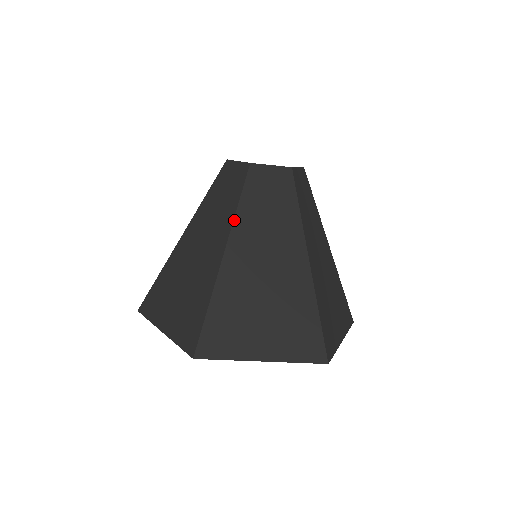
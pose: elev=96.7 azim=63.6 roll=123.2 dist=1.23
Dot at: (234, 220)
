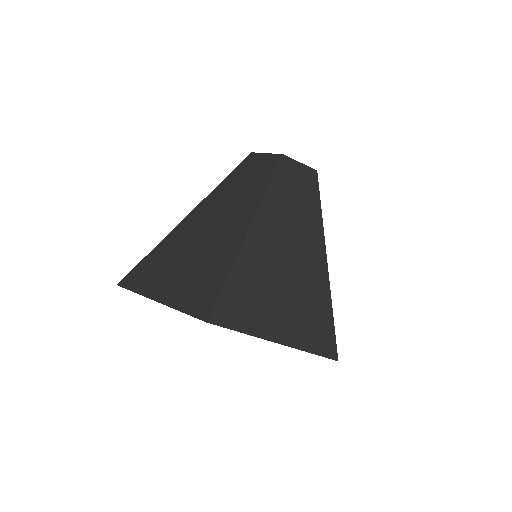
Dot at: (213, 191)
